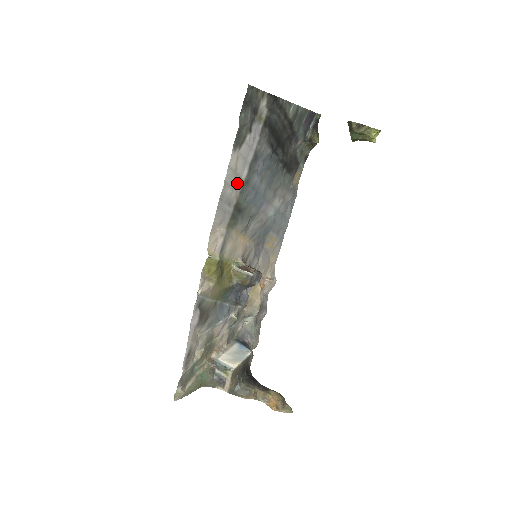
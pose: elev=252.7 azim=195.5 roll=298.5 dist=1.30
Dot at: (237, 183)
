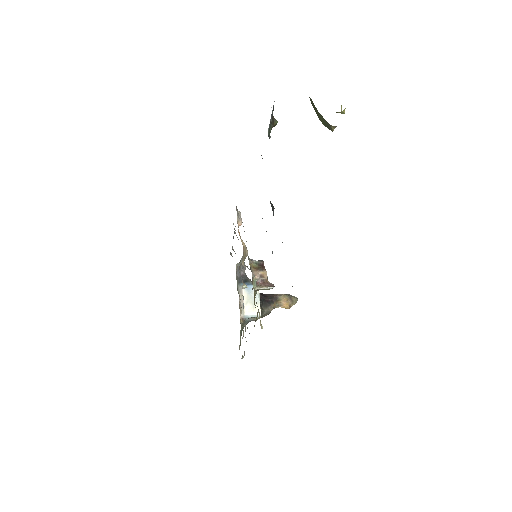
Dot at: occluded
